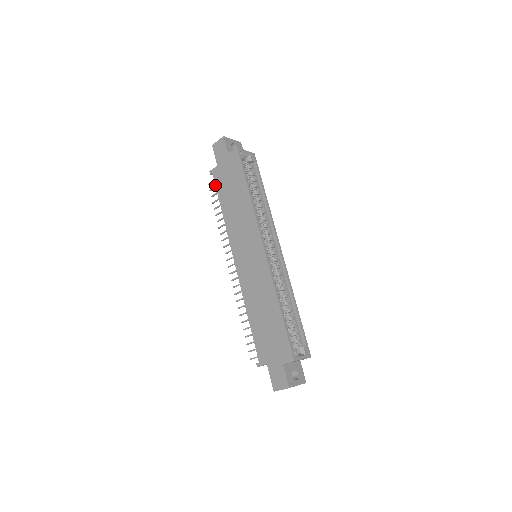
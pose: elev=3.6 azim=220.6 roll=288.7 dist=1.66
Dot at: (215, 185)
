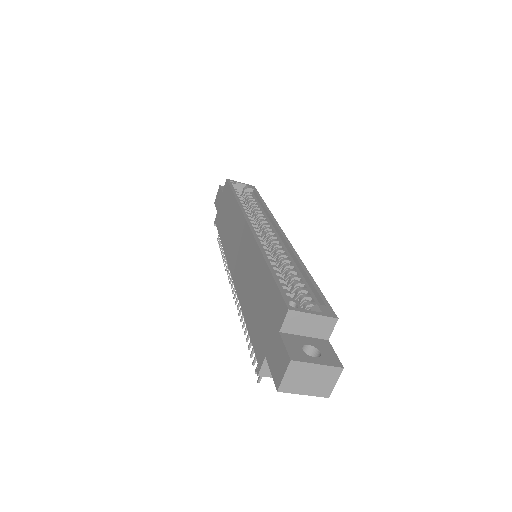
Dot at: occluded
